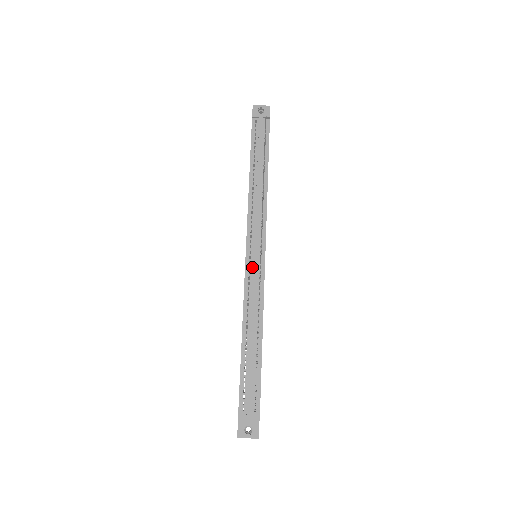
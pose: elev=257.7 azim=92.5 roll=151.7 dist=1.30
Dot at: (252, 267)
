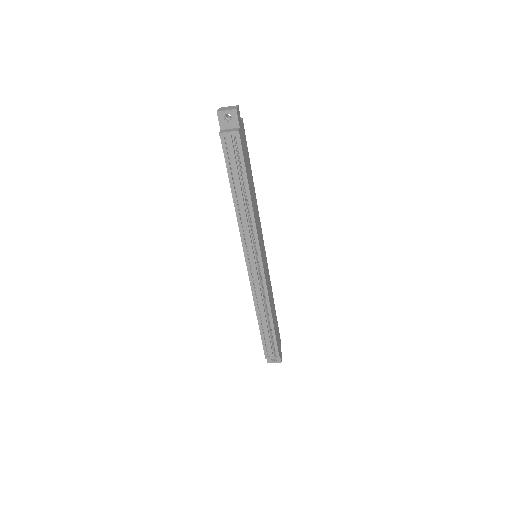
Dot at: (254, 273)
